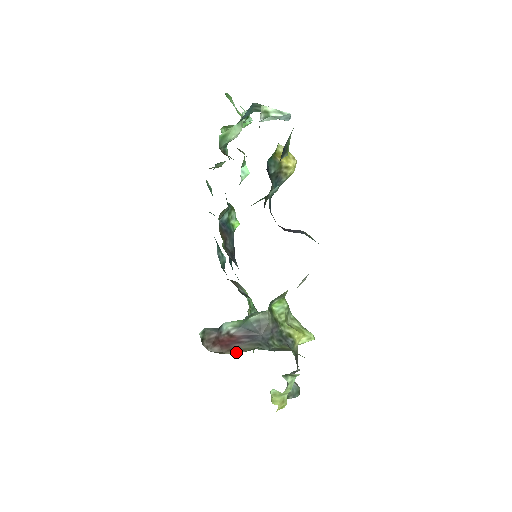
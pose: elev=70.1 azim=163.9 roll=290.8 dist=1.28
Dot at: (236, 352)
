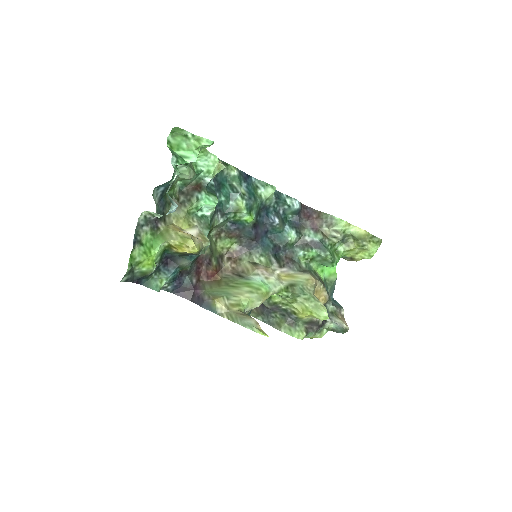
Dot at: (254, 309)
